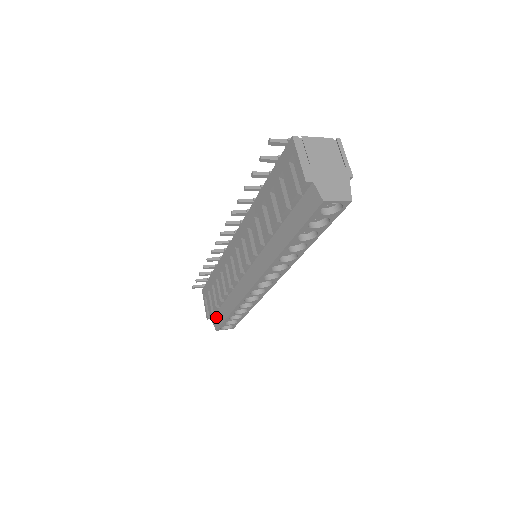
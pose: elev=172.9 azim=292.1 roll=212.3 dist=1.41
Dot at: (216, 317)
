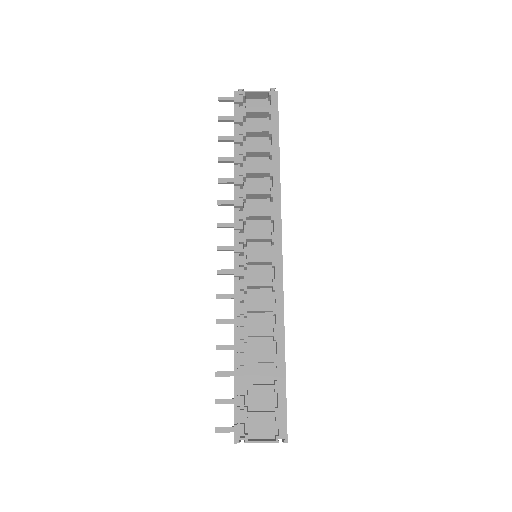
Dot at: occluded
